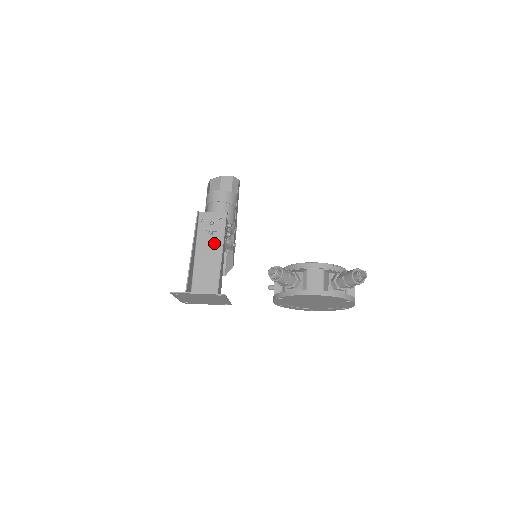
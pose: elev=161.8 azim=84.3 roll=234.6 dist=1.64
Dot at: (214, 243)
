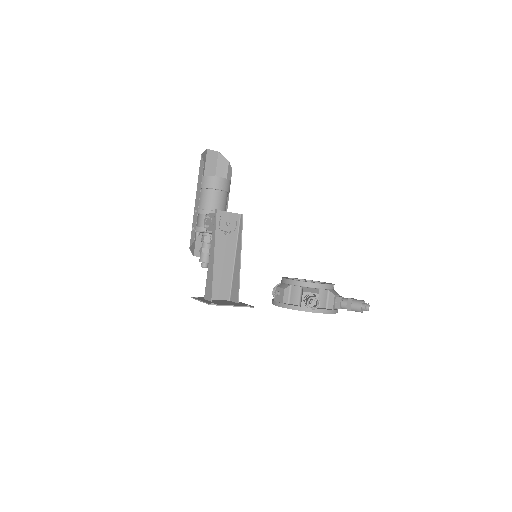
Dot at: (228, 244)
